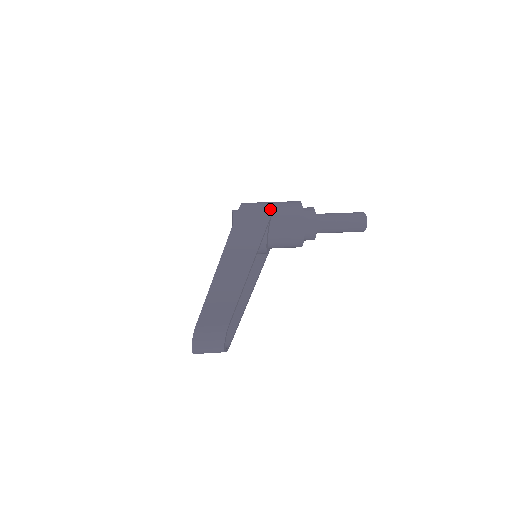
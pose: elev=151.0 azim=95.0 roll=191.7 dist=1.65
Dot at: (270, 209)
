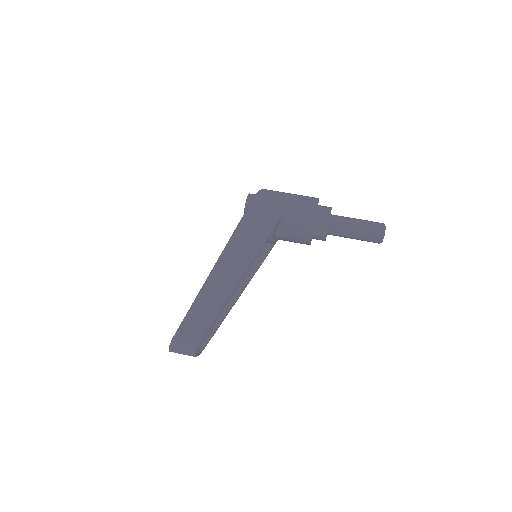
Dot at: (282, 210)
